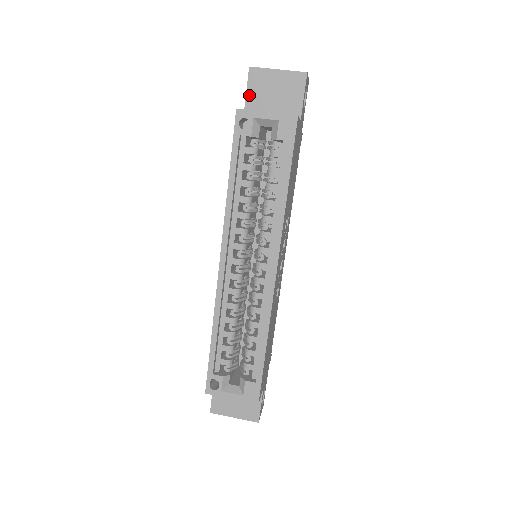
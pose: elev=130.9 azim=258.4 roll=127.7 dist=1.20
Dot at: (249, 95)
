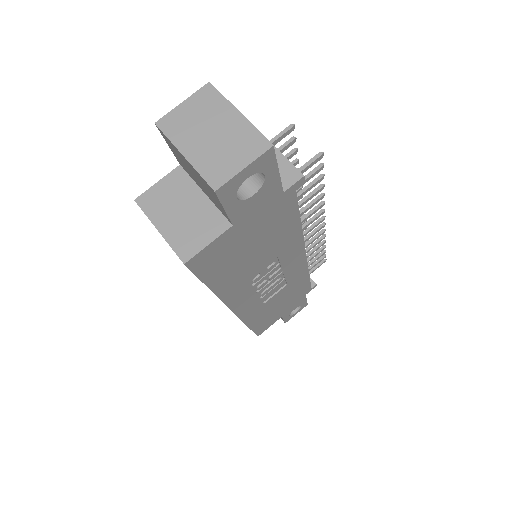
Dot at: (173, 152)
